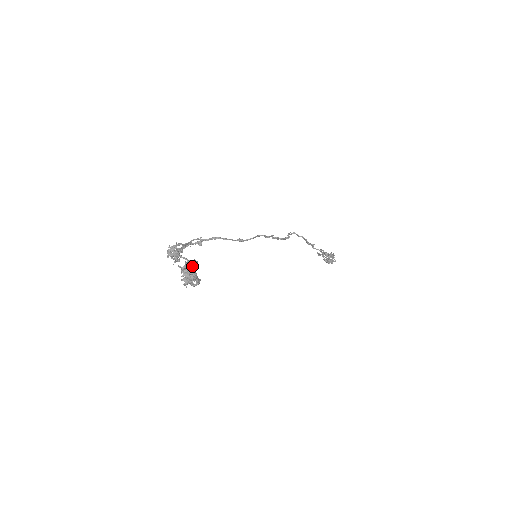
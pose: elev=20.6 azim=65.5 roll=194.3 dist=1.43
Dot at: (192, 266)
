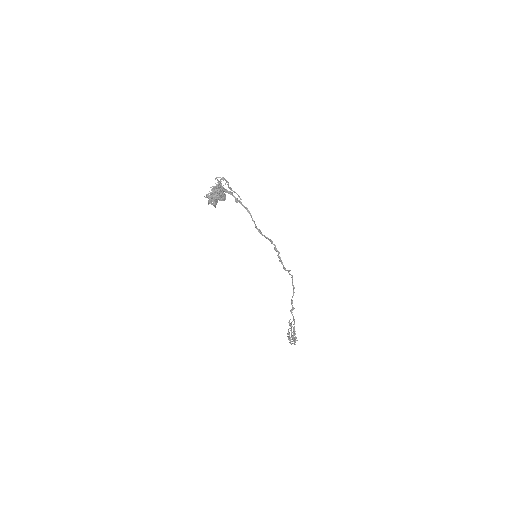
Dot at: occluded
